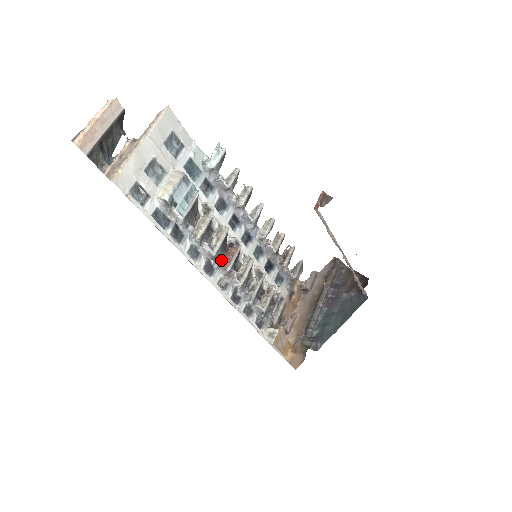
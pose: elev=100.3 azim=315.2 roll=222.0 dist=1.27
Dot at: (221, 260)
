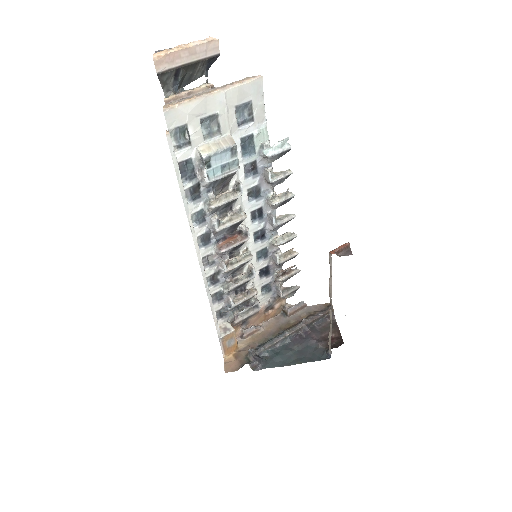
Dot at: (222, 239)
